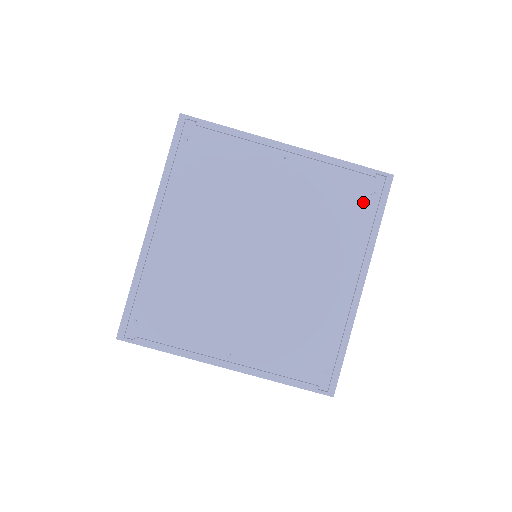
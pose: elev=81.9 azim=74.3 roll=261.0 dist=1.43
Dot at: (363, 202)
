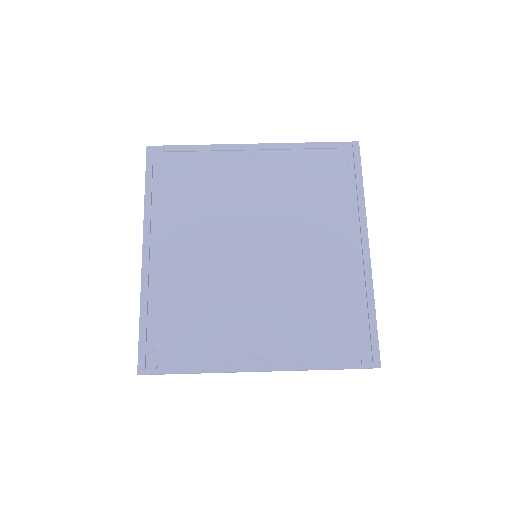
Dot at: (340, 172)
